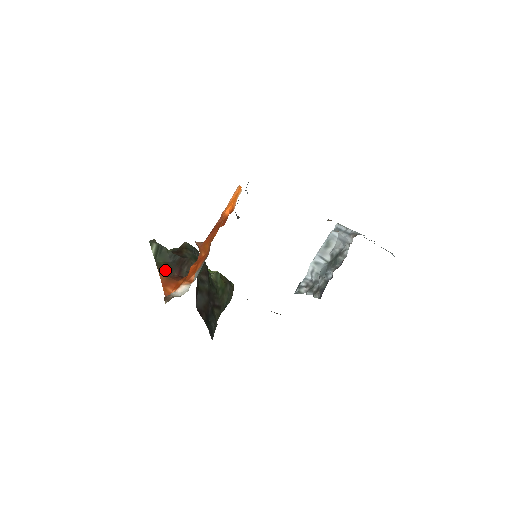
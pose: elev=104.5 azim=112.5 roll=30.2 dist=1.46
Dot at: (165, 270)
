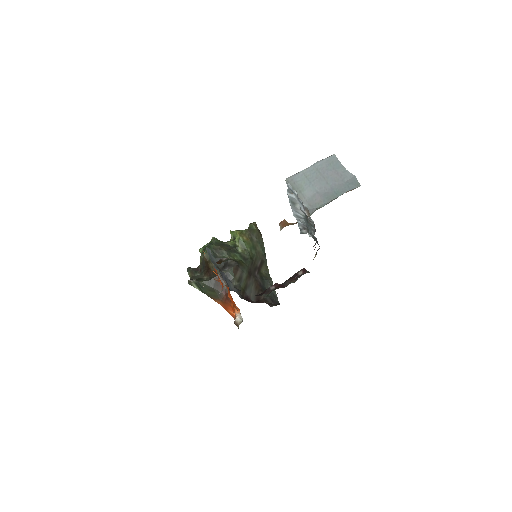
Dot at: (216, 297)
